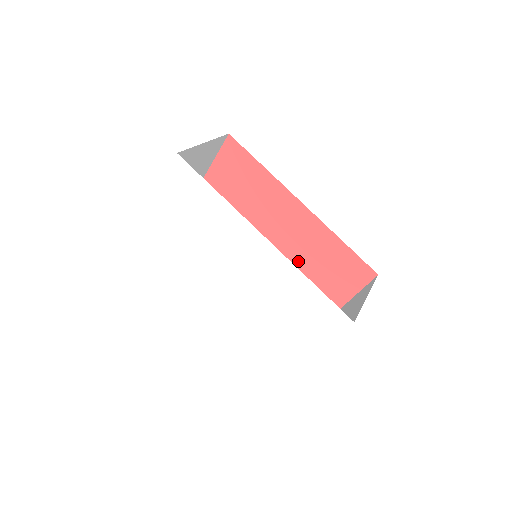
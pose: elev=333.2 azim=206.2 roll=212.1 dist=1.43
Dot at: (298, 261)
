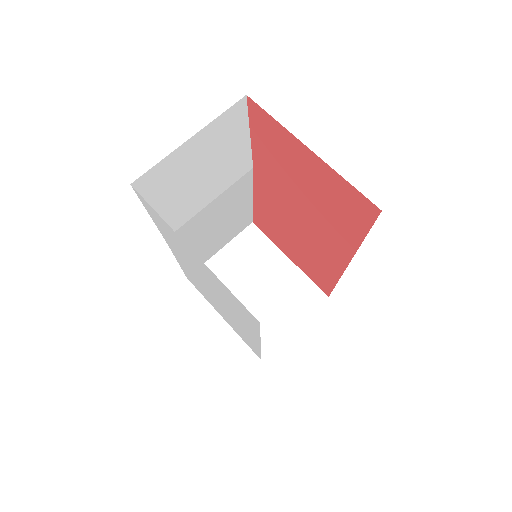
Dot at: (295, 236)
